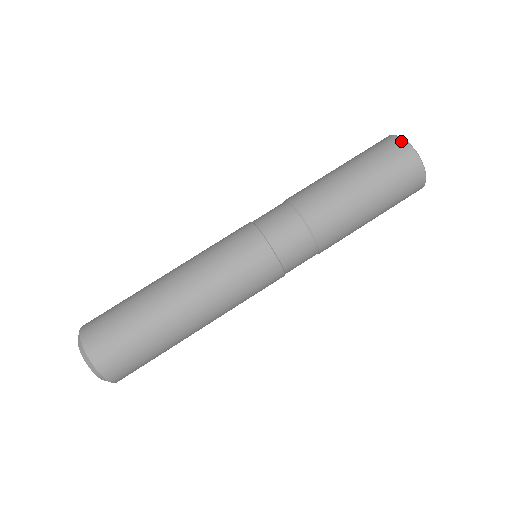
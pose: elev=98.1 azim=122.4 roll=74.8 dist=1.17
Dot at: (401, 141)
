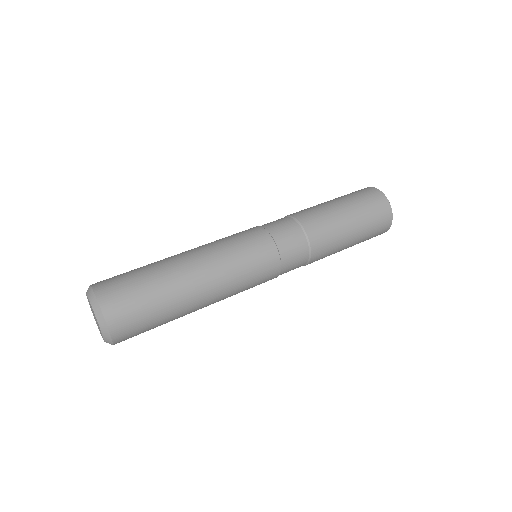
Dot at: occluded
